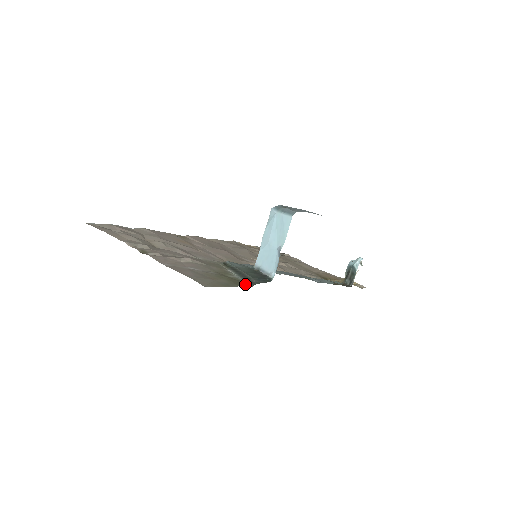
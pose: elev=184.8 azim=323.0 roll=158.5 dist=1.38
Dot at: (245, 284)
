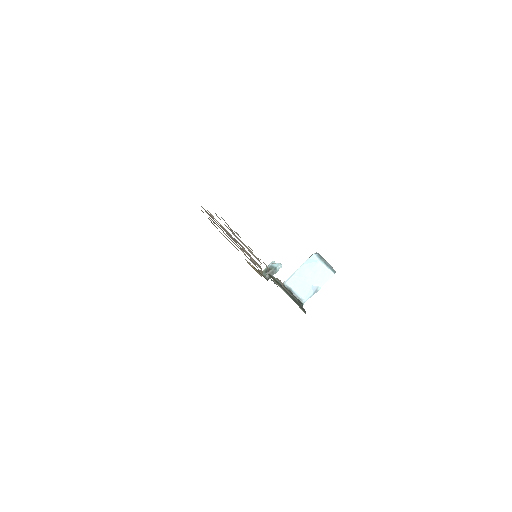
Dot at: (304, 311)
